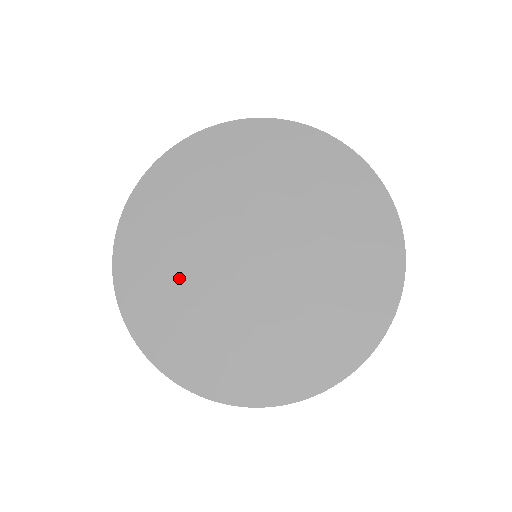
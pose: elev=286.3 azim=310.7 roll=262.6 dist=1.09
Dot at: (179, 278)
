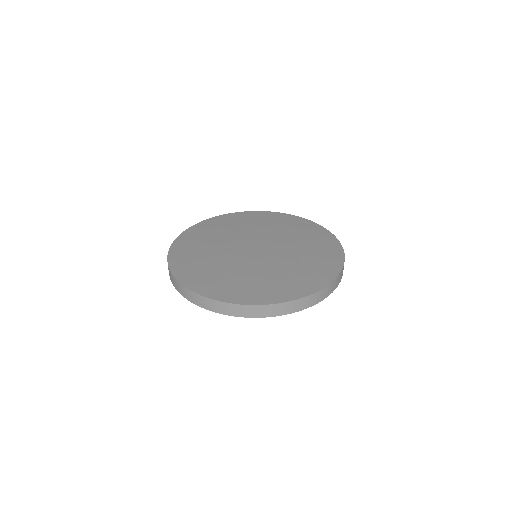
Dot at: (223, 270)
